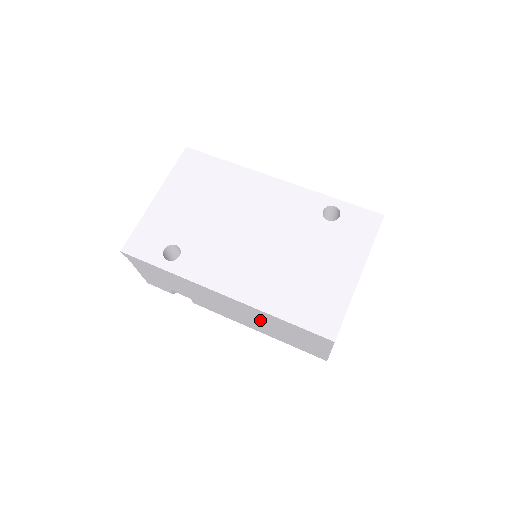
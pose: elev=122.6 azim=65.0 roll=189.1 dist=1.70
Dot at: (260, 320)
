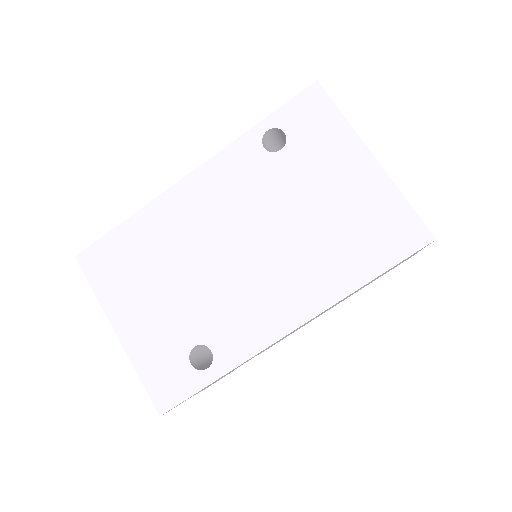
Dot at: occluded
